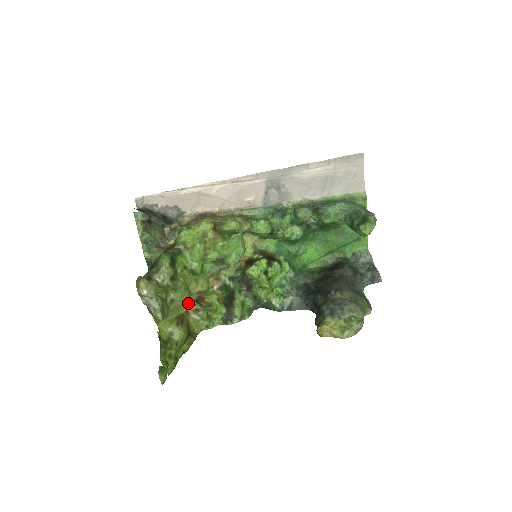
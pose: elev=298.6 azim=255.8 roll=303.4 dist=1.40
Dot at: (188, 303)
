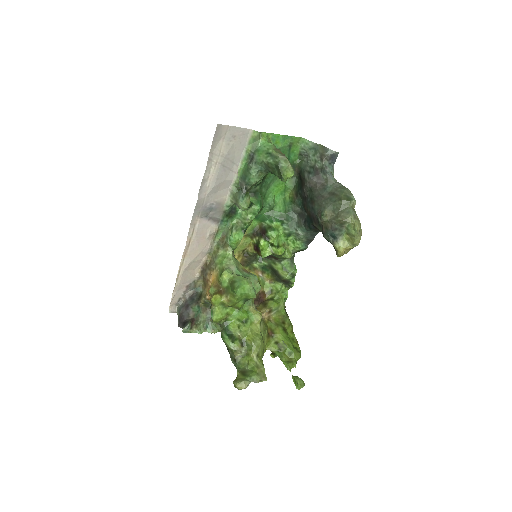
Dot at: (263, 332)
